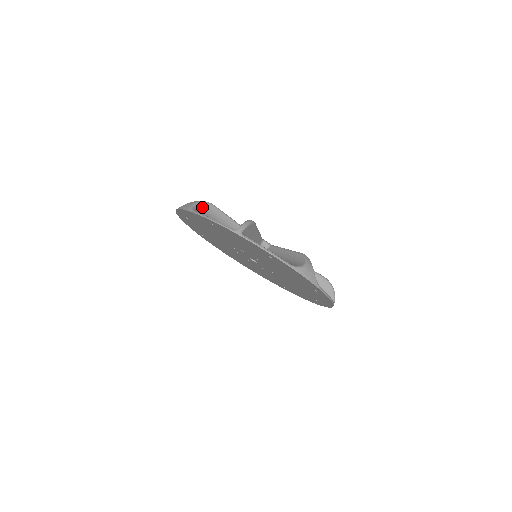
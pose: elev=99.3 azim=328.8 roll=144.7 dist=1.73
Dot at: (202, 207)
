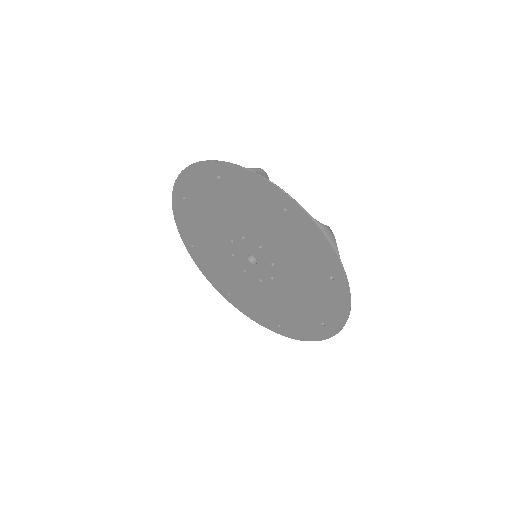
Dot at: occluded
